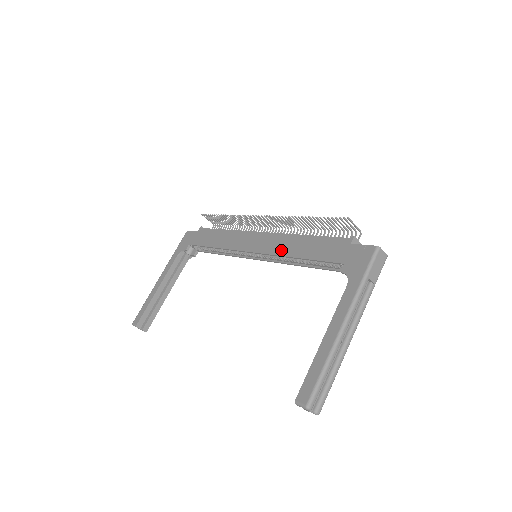
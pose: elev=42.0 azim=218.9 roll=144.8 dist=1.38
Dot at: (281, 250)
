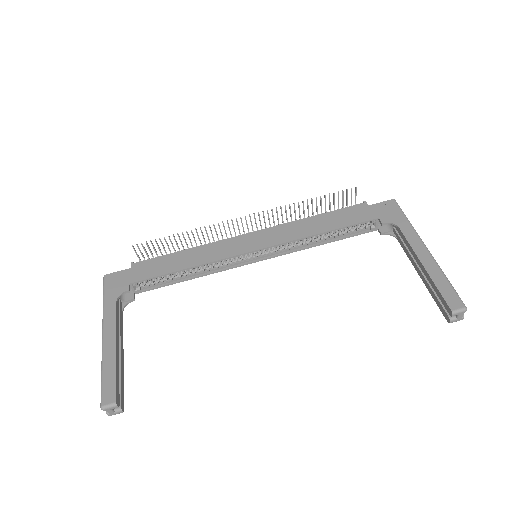
Dot at: (297, 234)
